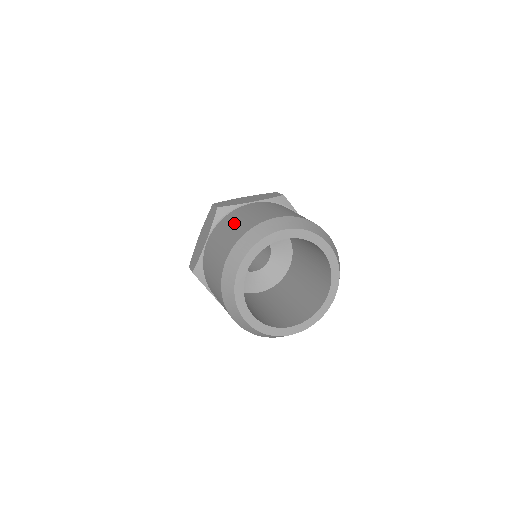
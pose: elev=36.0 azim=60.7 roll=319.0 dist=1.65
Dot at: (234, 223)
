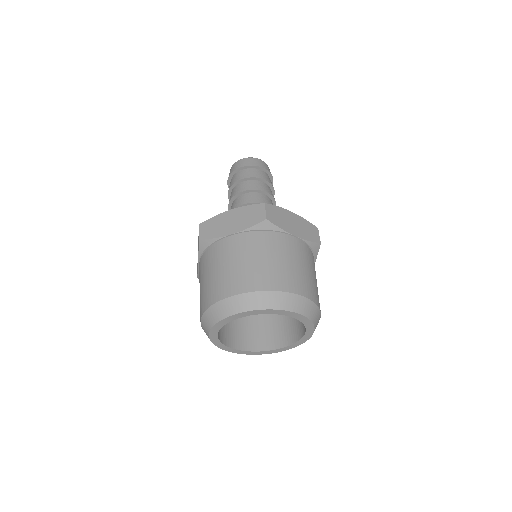
Dot at: (209, 274)
